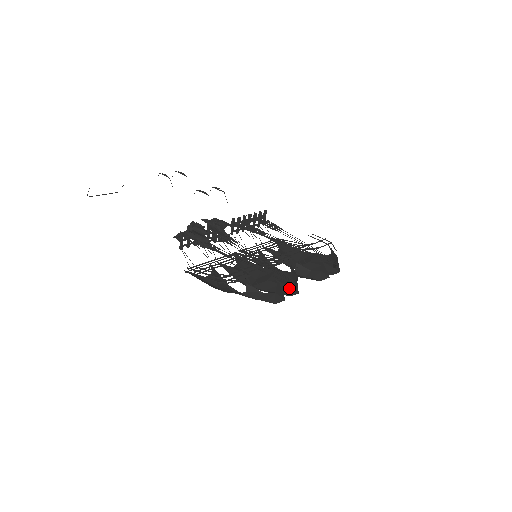
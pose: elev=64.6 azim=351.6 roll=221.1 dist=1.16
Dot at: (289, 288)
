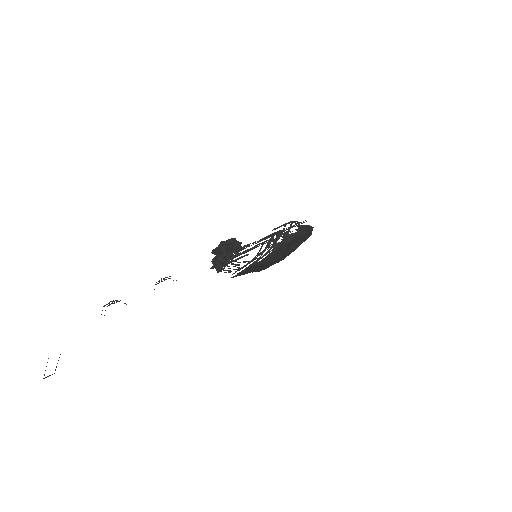
Dot at: occluded
